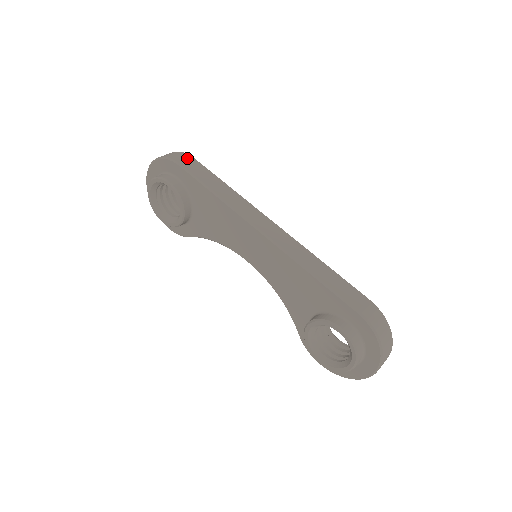
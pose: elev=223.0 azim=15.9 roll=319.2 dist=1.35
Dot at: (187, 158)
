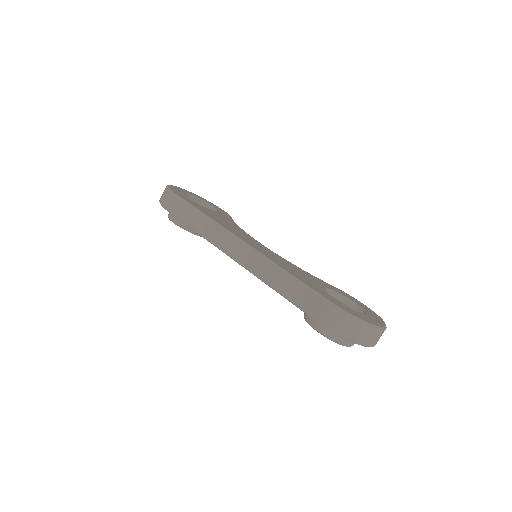
Dot at: (170, 198)
